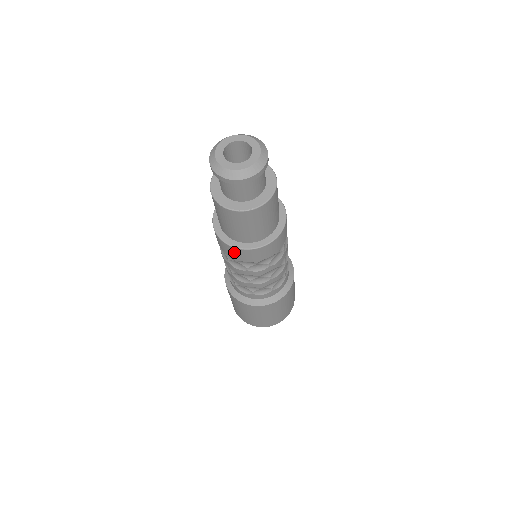
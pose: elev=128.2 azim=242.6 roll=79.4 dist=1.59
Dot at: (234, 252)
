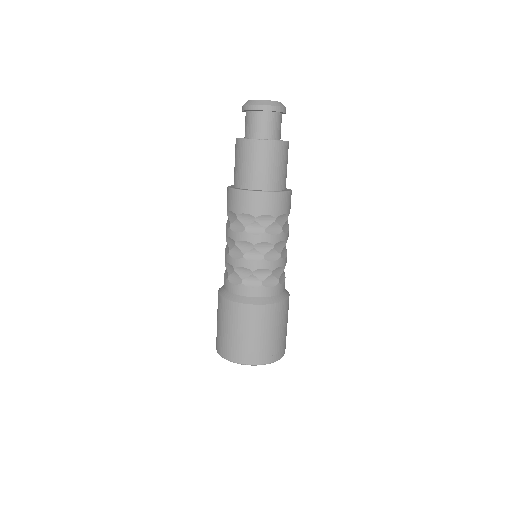
Dot at: (278, 201)
